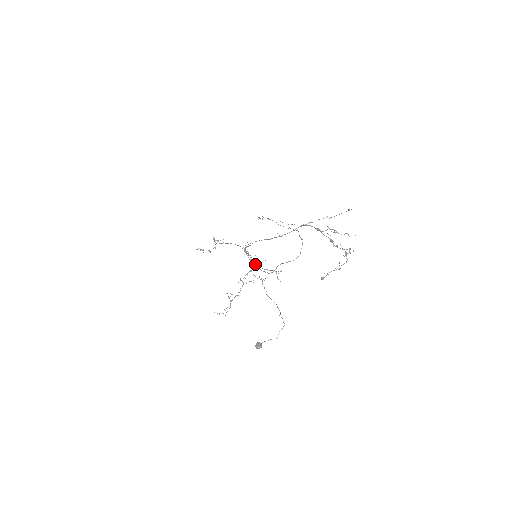
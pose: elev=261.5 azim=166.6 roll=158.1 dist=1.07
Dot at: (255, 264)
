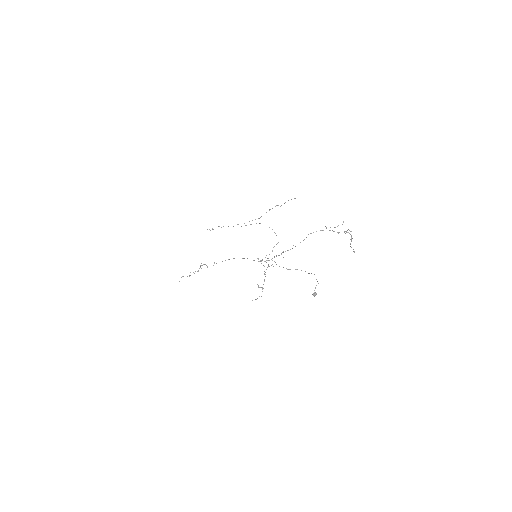
Dot at: (265, 261)
